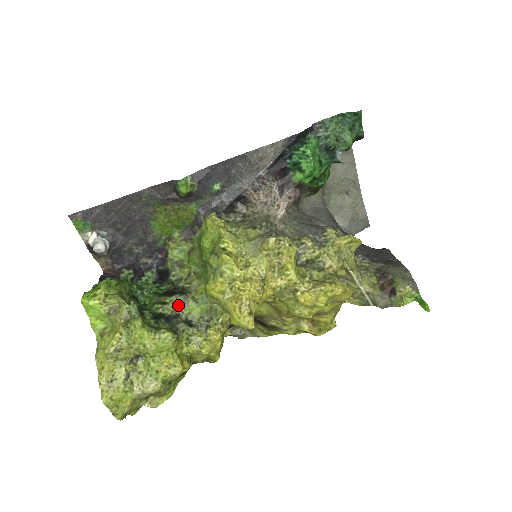
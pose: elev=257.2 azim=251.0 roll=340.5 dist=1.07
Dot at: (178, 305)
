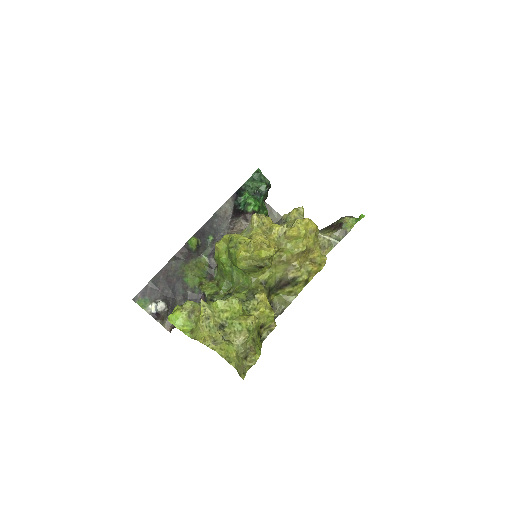
Dot at: occluded
